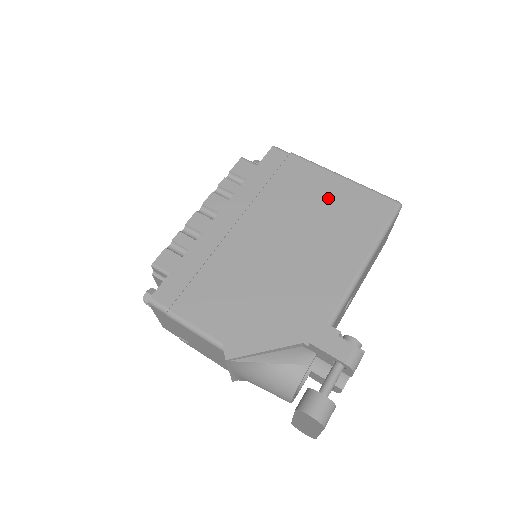
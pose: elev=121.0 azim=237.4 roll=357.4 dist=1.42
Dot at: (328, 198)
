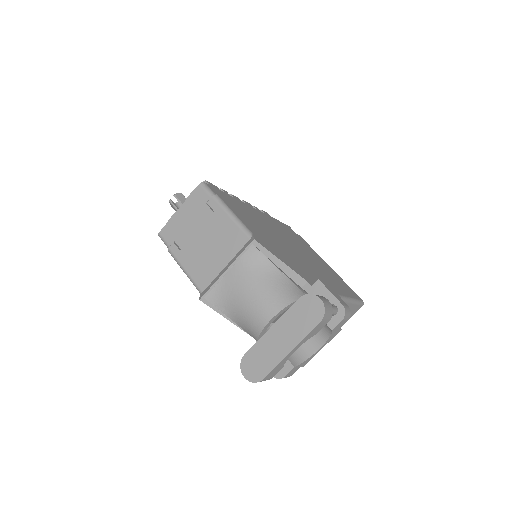
Dot at: (322, 263)
